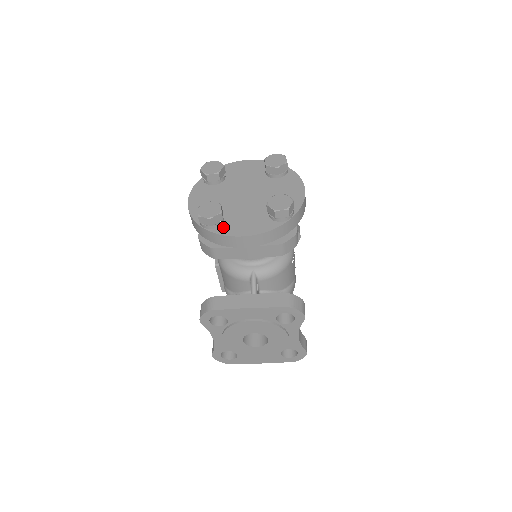
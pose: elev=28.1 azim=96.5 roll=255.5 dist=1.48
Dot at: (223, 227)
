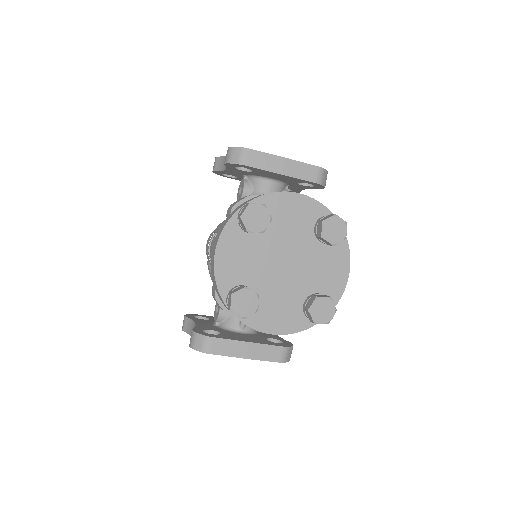
Dot at: (252, 315)
